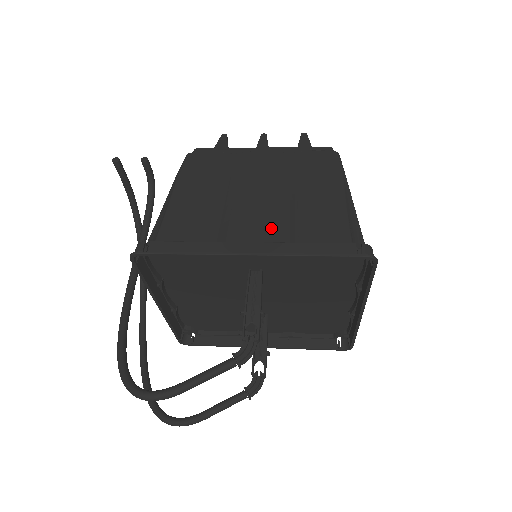
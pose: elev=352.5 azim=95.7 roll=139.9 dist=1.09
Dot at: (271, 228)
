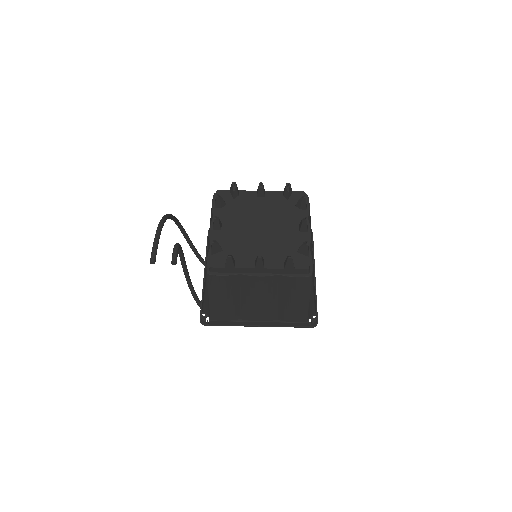
Dot at: (268, 316)
